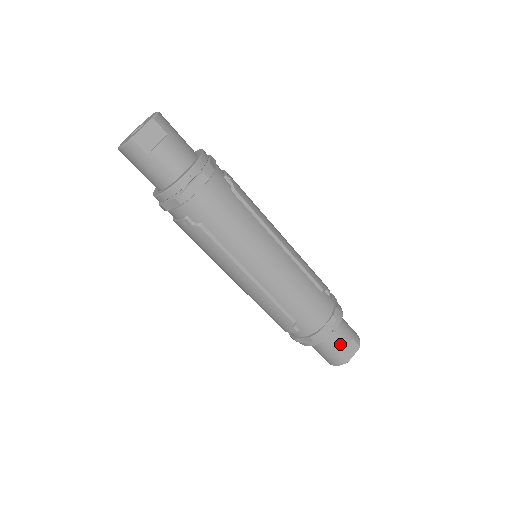
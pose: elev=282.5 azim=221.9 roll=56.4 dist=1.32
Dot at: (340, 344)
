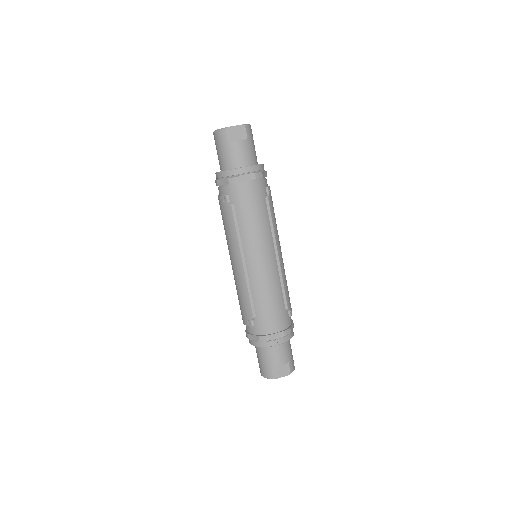
Dot at: (277, 359)
